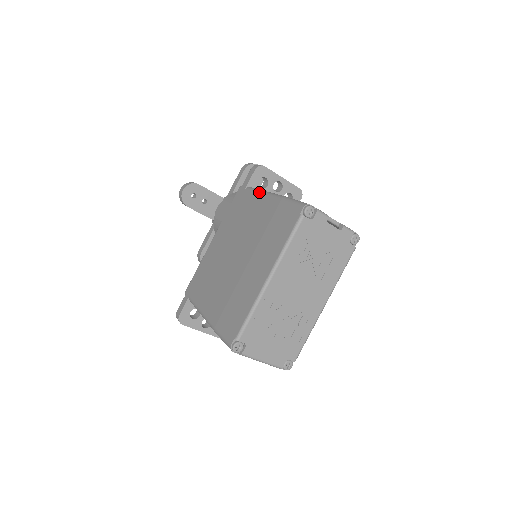
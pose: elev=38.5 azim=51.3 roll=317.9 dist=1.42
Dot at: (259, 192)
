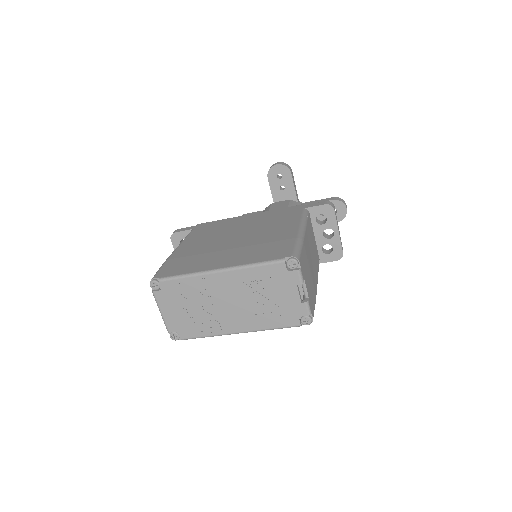
Dot at: (302, 219)
